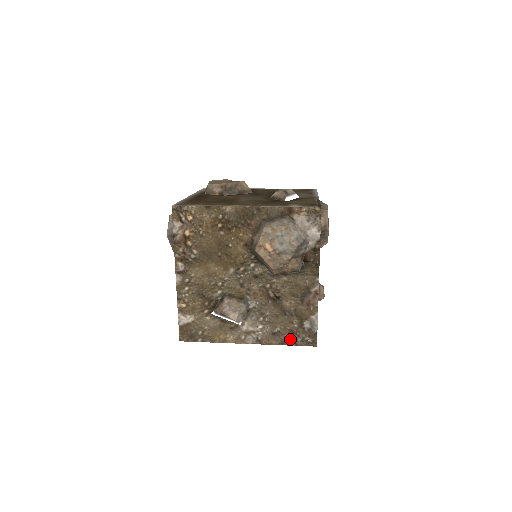
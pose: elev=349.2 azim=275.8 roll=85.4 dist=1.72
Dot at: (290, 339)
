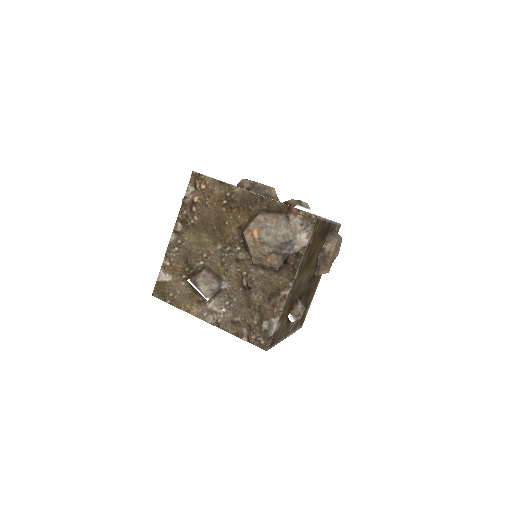
Dot at: (245, 333)
